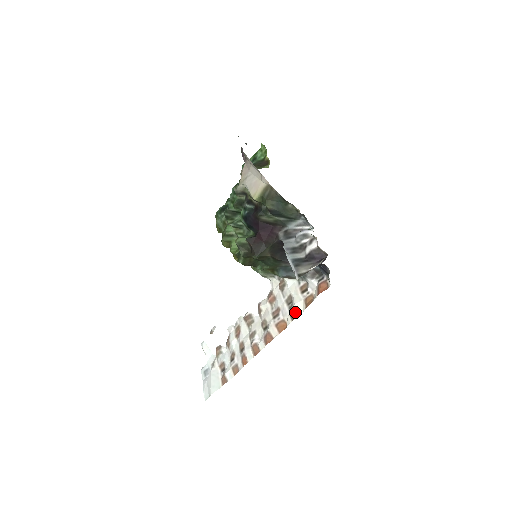
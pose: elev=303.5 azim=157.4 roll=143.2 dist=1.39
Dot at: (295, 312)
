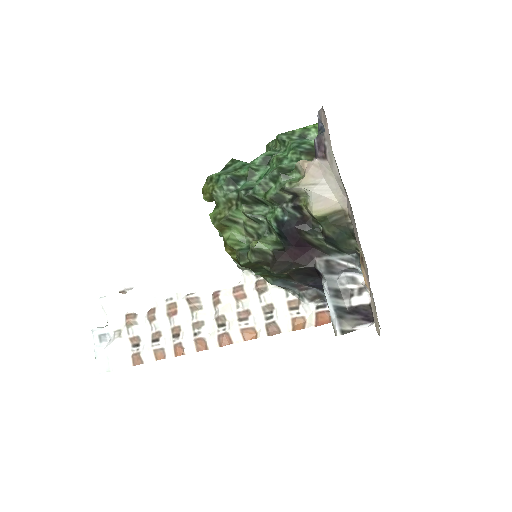
Dot at: (275, 327)
